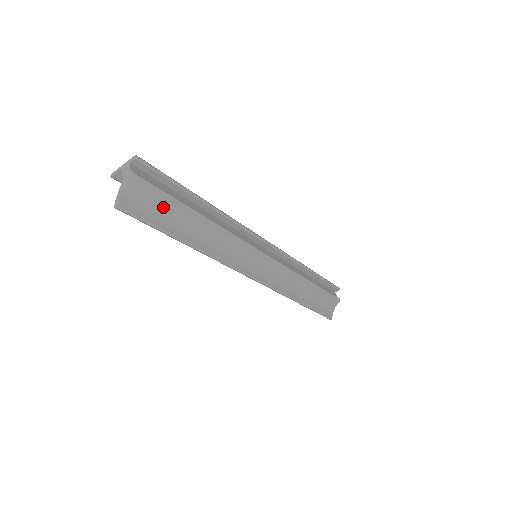
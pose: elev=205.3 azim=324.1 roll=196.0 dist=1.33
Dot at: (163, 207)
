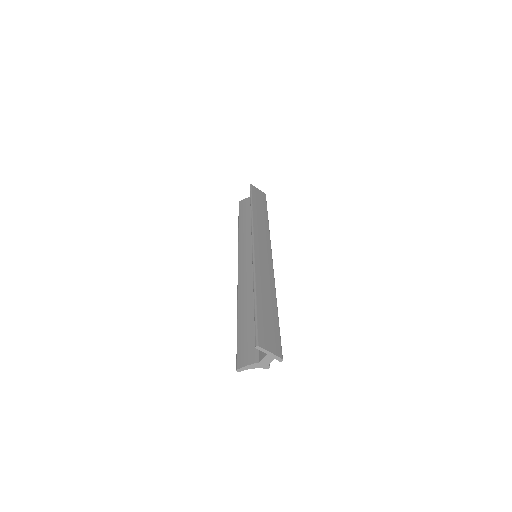
Dot at: occluded
